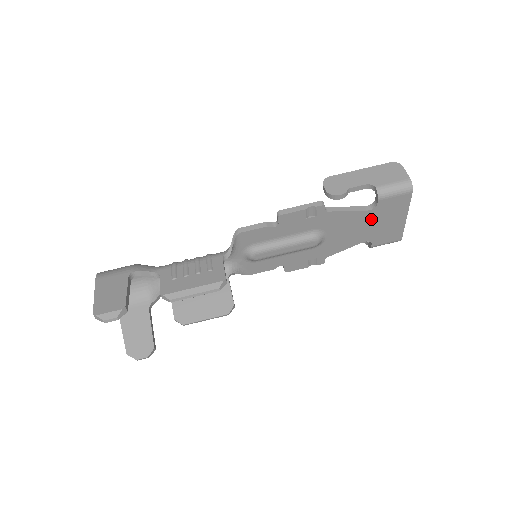
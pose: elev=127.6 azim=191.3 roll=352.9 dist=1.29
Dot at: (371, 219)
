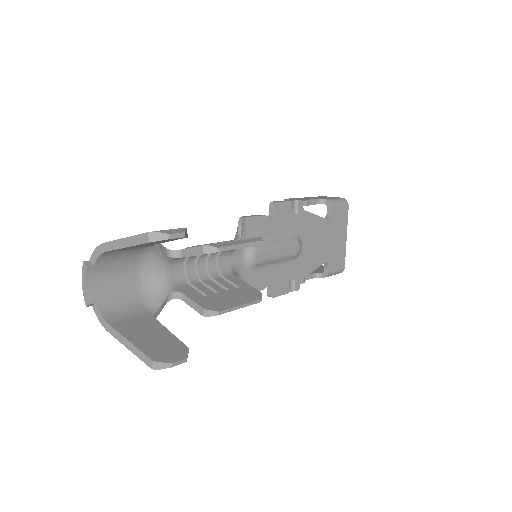
Dot at: (328, 232)
